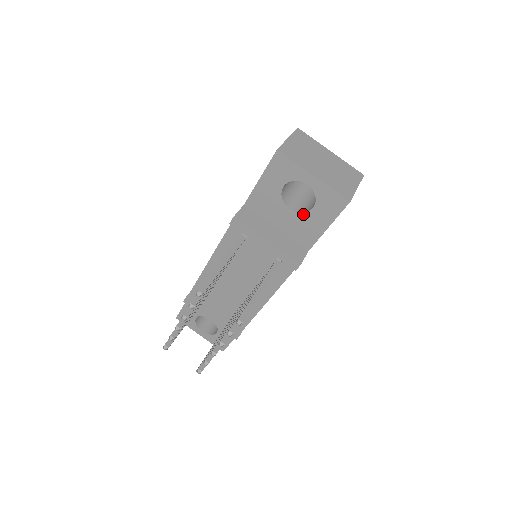
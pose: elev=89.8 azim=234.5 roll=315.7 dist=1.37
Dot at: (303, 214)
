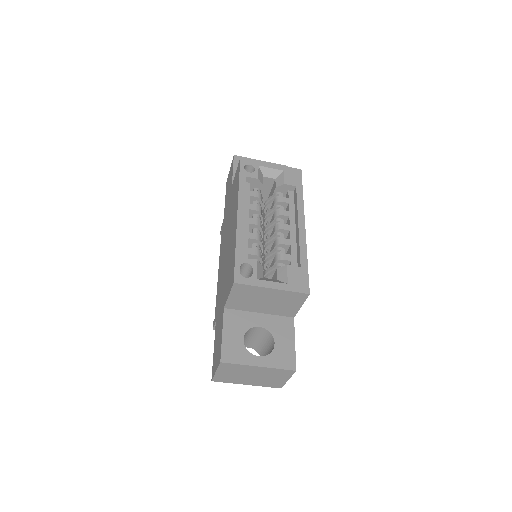
Dot at: (259, 352)
